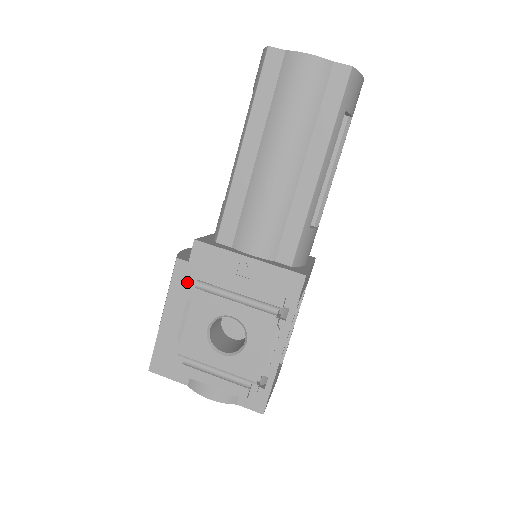
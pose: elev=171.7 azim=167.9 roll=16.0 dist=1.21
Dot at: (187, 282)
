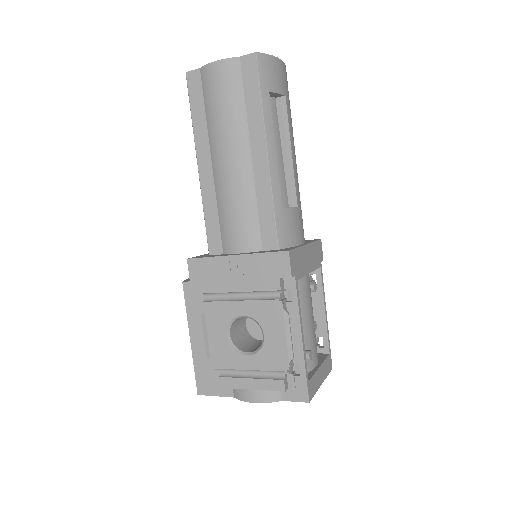
Dot at: (198, 300)
